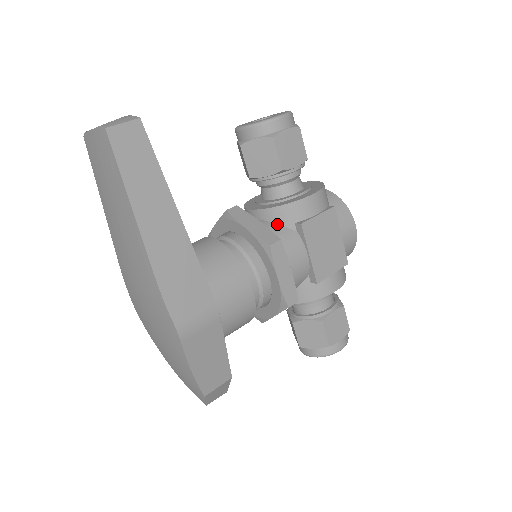
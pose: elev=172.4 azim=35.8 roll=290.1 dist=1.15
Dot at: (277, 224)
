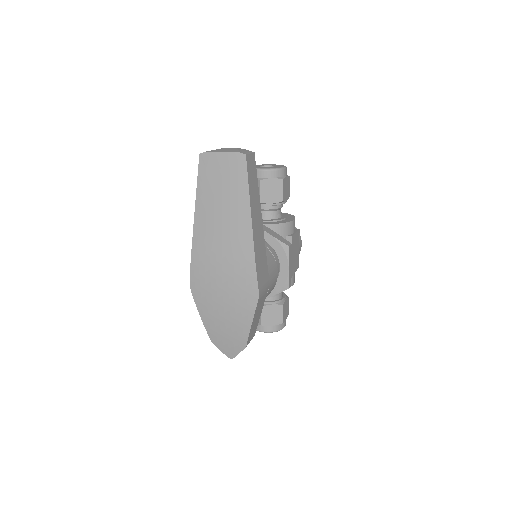
Dot at: occluded
